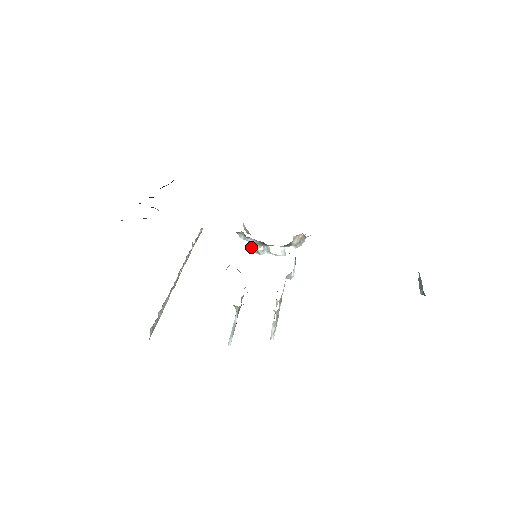
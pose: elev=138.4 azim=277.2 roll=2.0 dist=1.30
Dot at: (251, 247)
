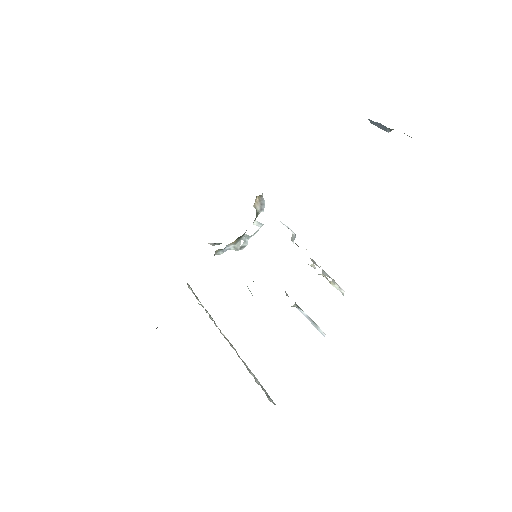
Dot at: occluded
